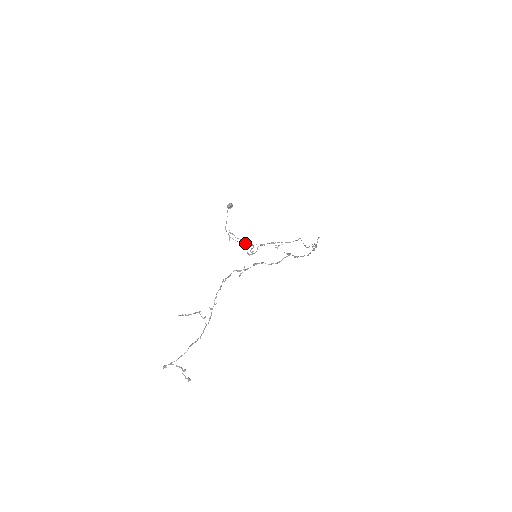
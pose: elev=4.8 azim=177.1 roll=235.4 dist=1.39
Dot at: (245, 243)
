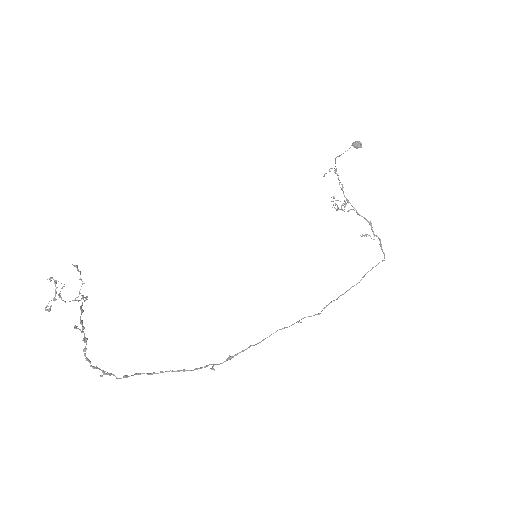
Dot at: occluded
